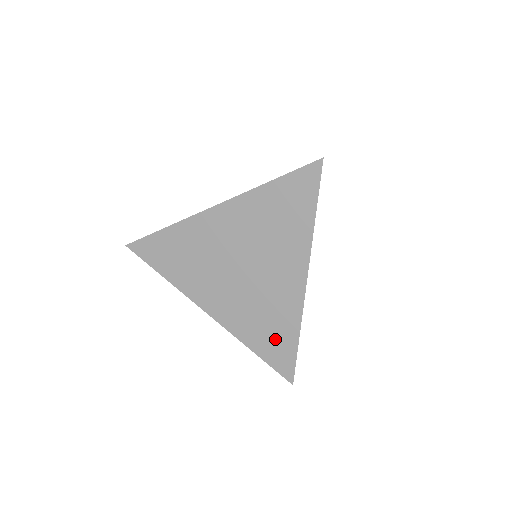
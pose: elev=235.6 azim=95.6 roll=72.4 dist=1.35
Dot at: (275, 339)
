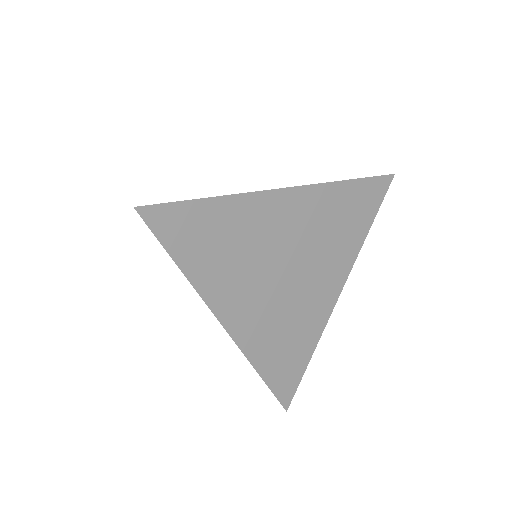
Dot at: (289, 359)
